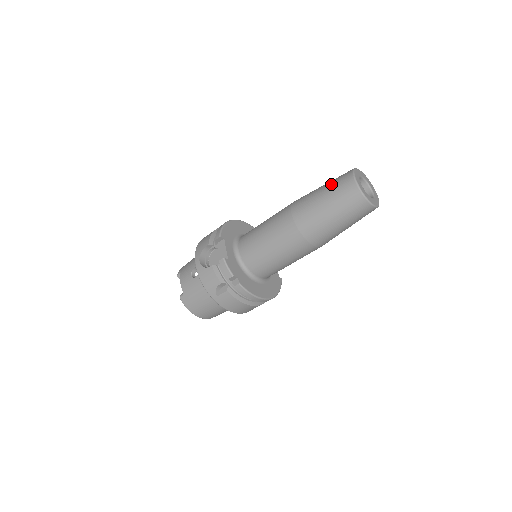
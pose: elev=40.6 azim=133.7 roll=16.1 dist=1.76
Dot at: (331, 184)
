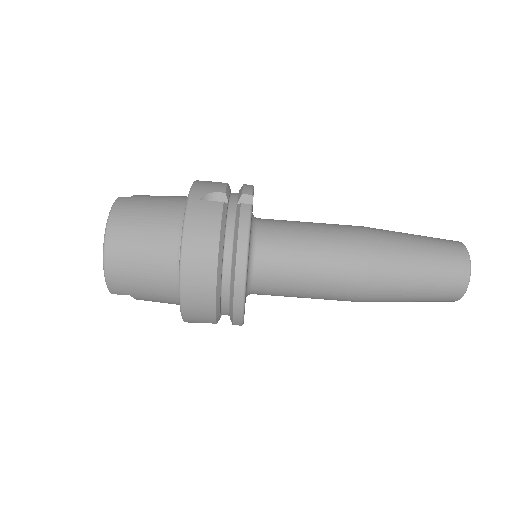
Dot at: occluded
